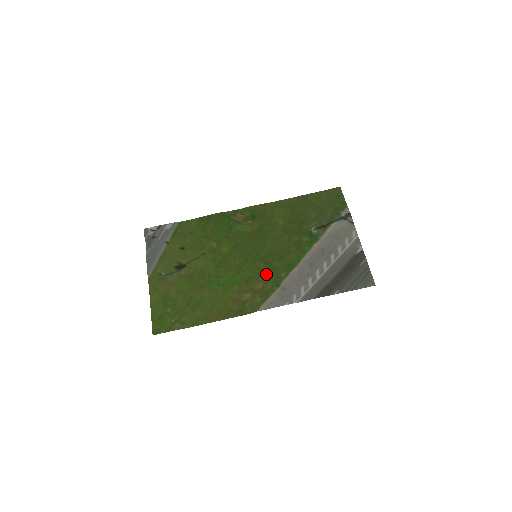
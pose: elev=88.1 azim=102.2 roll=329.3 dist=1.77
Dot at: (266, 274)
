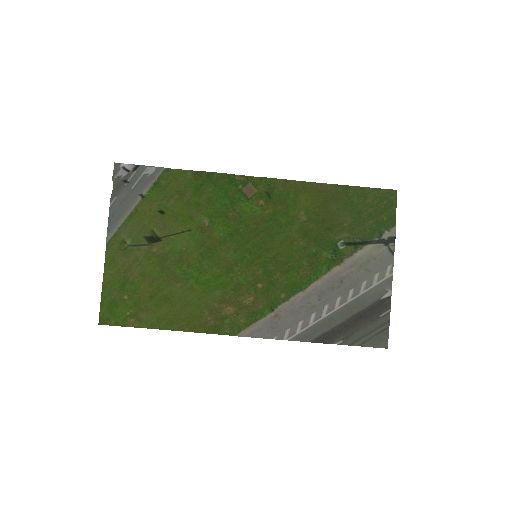
Dot at: (261, 287)
